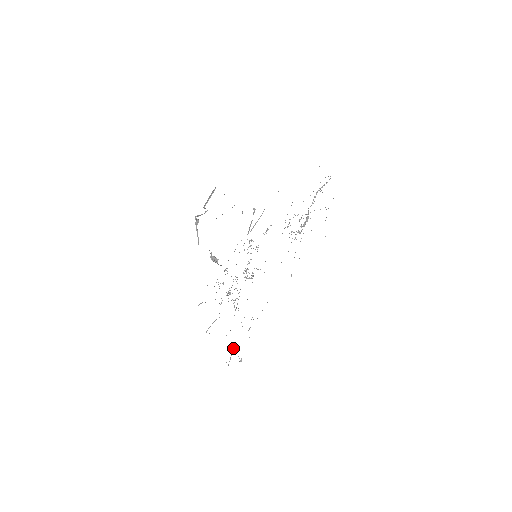
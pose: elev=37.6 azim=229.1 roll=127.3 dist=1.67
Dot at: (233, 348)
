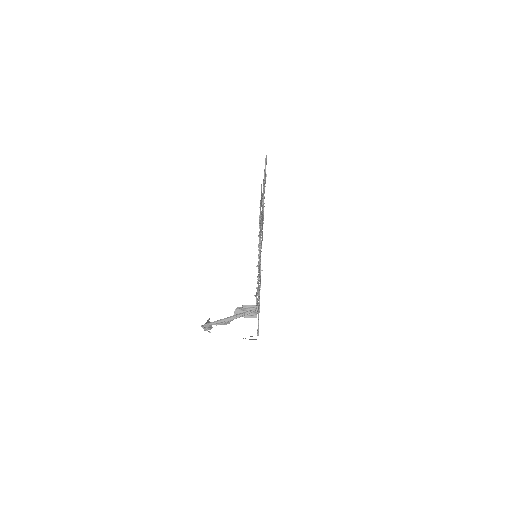
Dot at: (263, 199)
